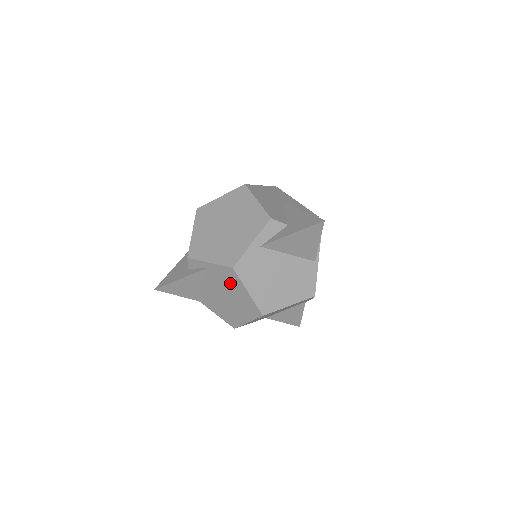
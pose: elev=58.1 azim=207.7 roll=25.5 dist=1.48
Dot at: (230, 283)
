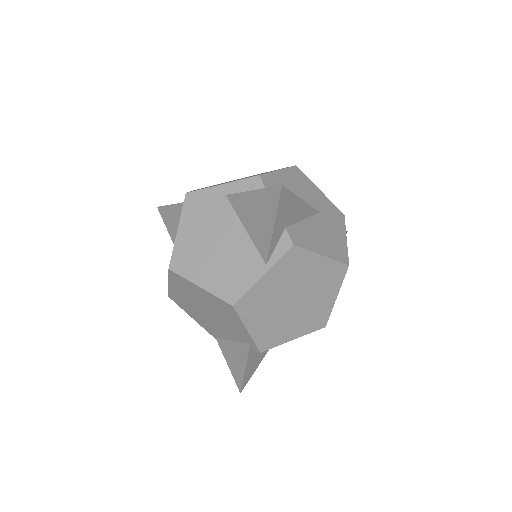
Dot at: occluded
